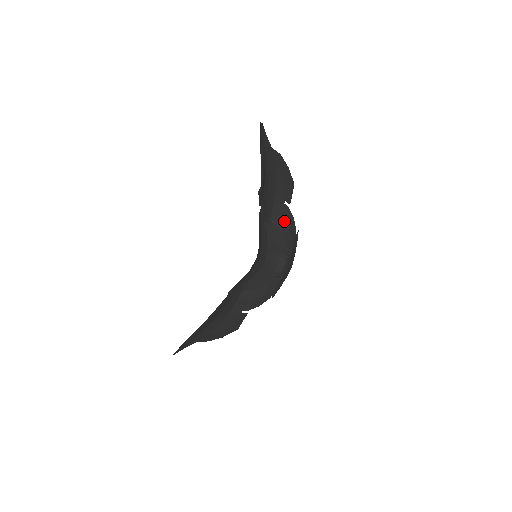
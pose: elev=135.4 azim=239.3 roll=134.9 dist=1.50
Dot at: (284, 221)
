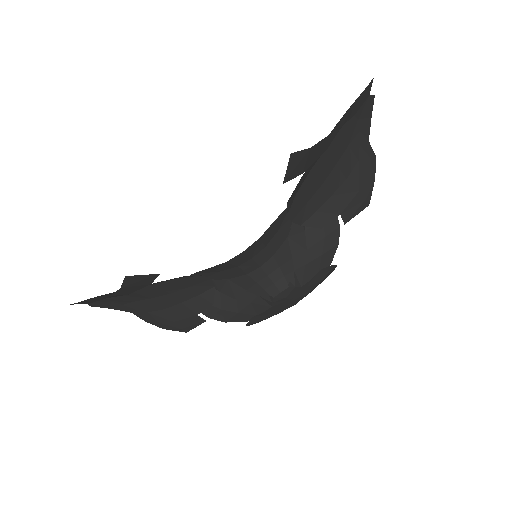
Dot at: (322, 238)
